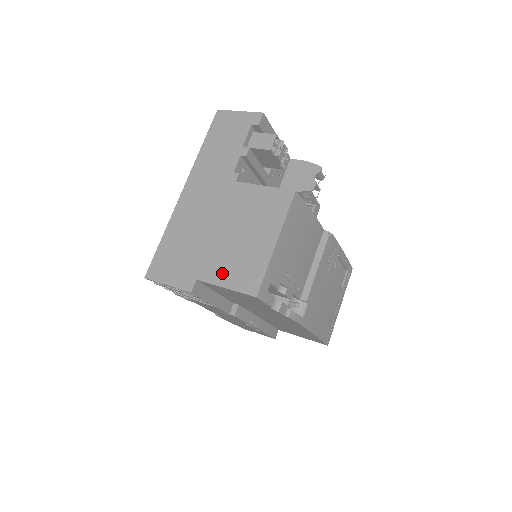
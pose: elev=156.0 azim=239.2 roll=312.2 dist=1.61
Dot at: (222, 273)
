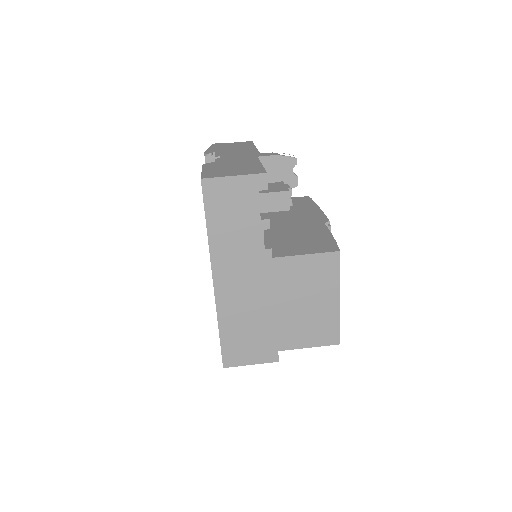
Dot at: (301, 339)
